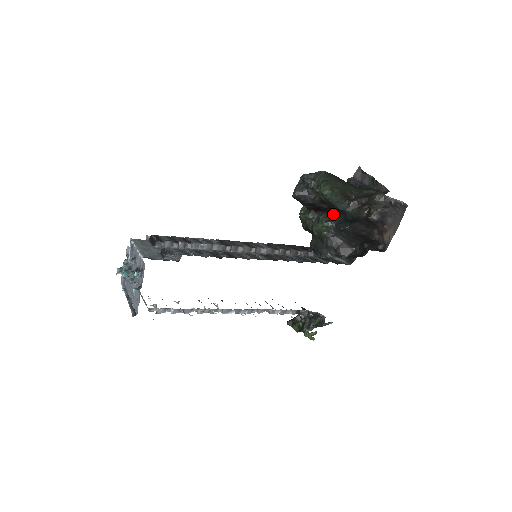
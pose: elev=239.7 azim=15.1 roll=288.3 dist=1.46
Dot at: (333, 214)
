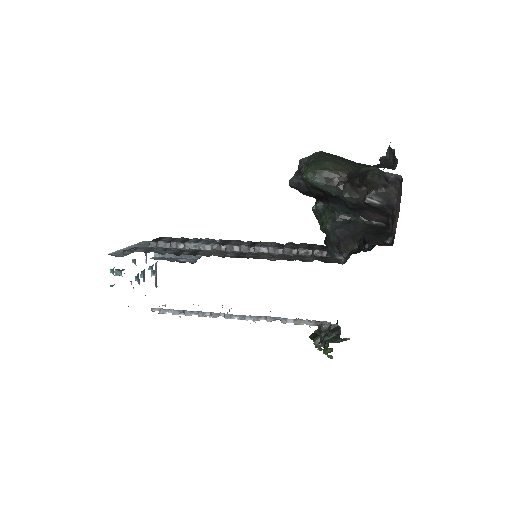
Dot at: (333, 202)
